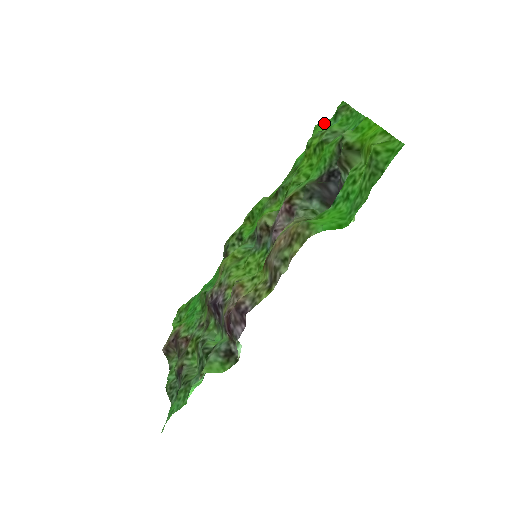
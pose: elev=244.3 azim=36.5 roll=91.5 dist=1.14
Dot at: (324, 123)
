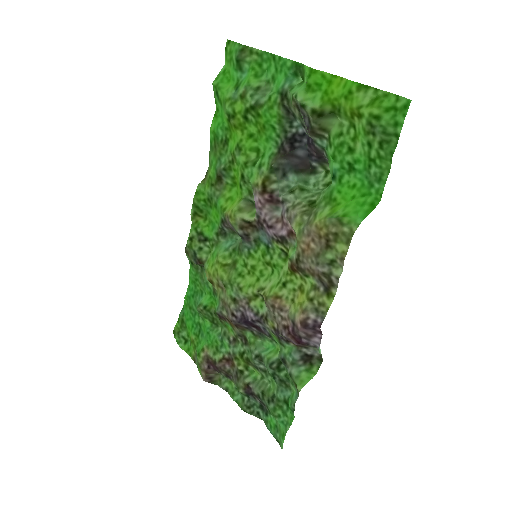
Dot at: (223, 76)
